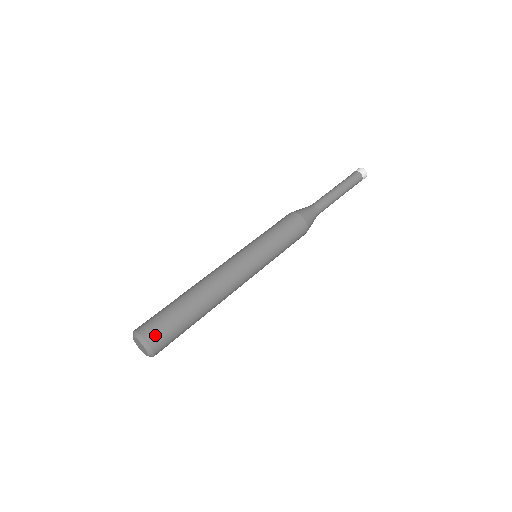
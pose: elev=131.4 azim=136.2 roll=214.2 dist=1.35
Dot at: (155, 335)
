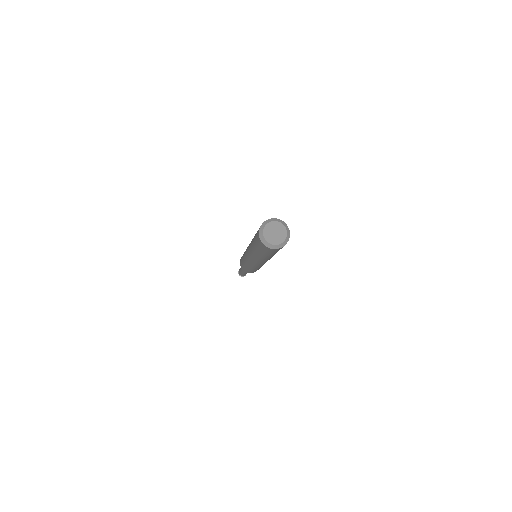
Dot at: occluded
